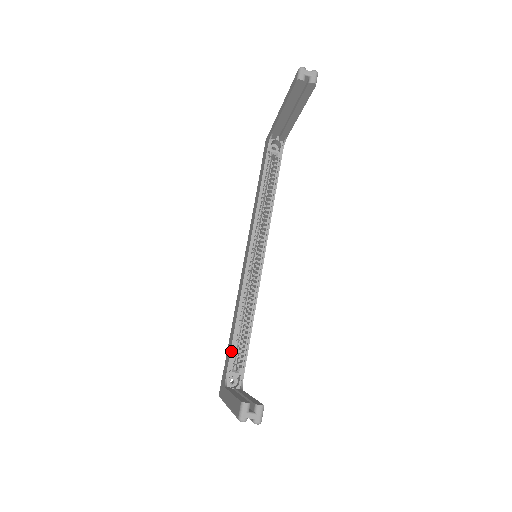
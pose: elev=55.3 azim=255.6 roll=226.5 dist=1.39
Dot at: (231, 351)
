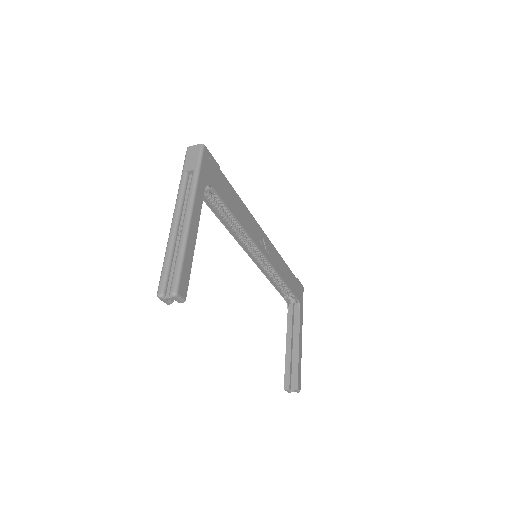
Dot at: (280, 293)
